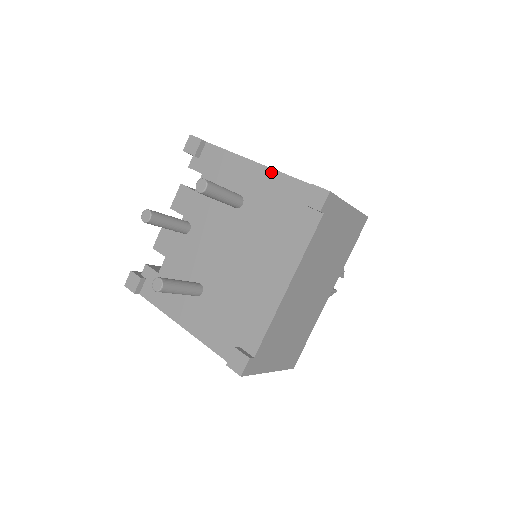
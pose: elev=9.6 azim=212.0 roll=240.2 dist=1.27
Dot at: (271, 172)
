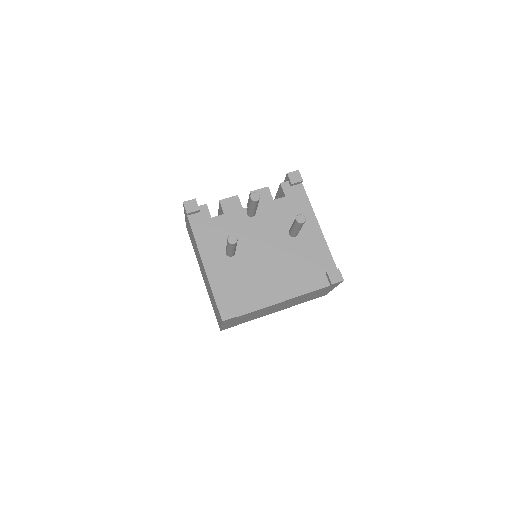
Dot at: (323, 239)
